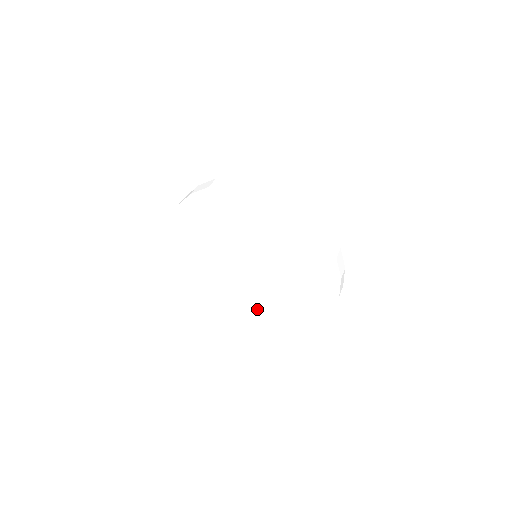
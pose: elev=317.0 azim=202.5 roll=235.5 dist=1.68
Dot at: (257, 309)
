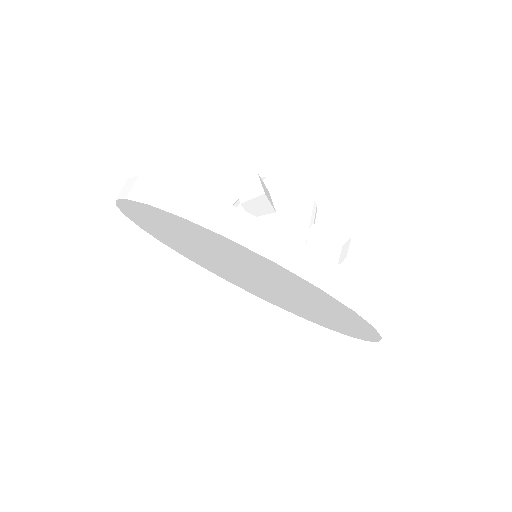
Dot at: (210, 267)
